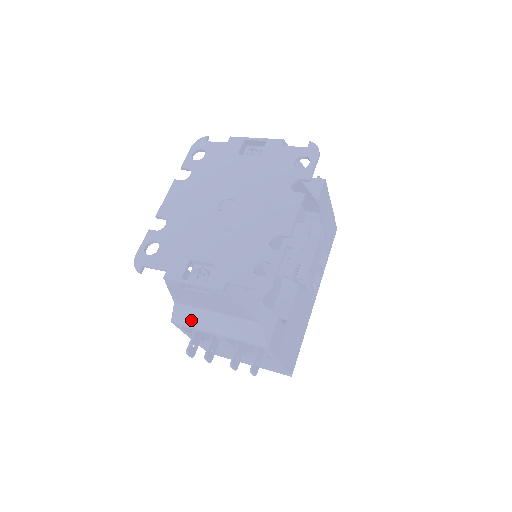
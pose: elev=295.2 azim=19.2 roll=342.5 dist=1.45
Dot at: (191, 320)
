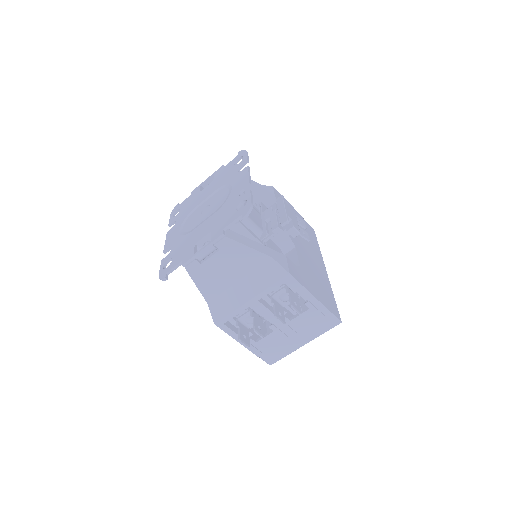
Dot at: (227, 307)
